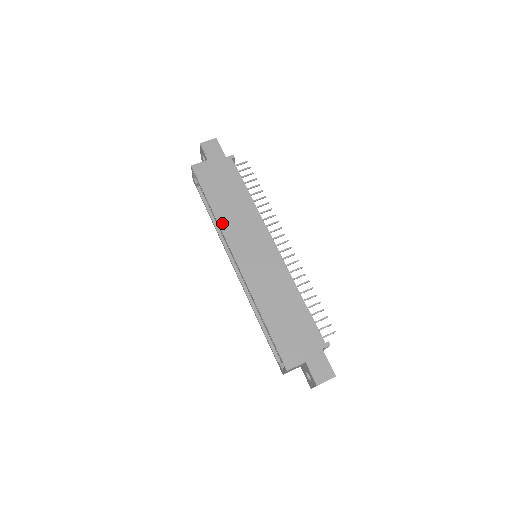
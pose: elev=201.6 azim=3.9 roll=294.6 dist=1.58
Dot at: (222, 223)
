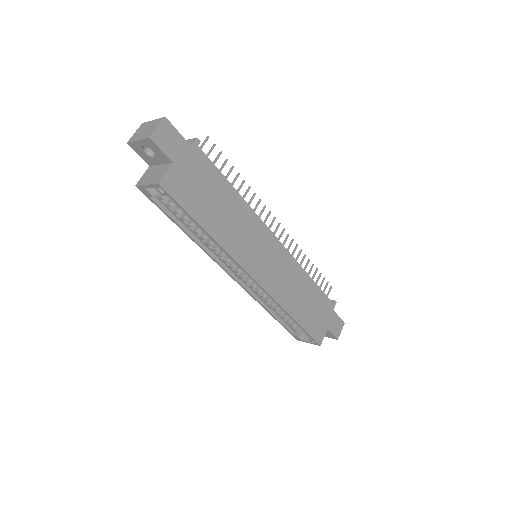
Dot at: (227, 247)
